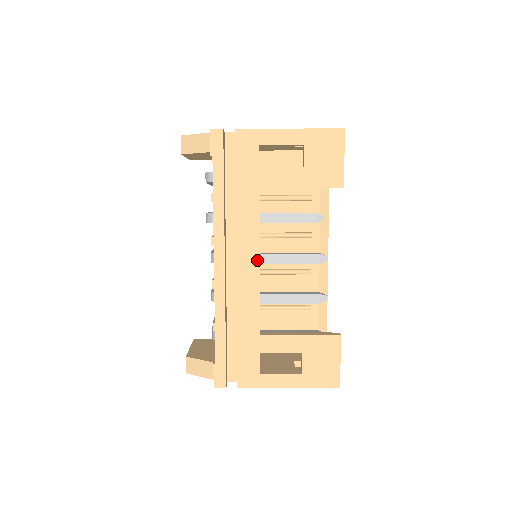
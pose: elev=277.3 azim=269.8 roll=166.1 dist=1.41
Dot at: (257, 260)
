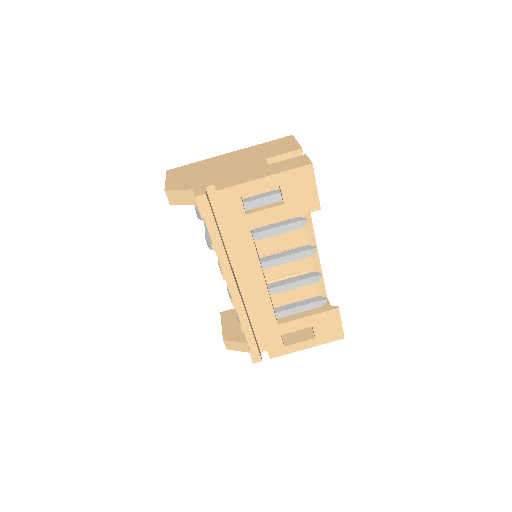
Dot at: (263, 279)
